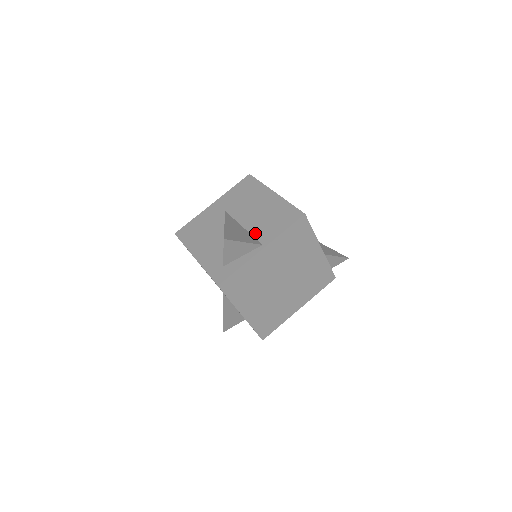
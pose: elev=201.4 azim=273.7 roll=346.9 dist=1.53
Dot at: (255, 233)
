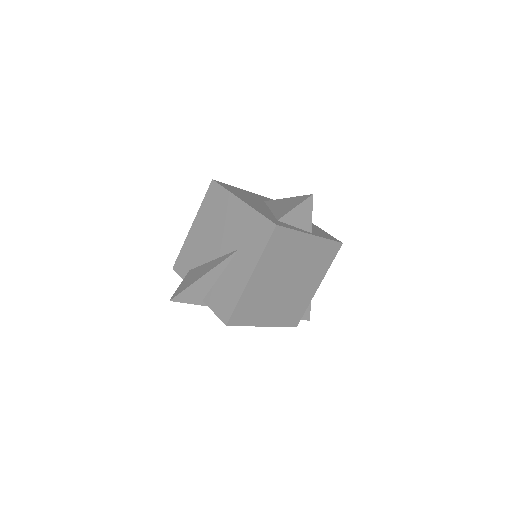
Dot at: occluded
